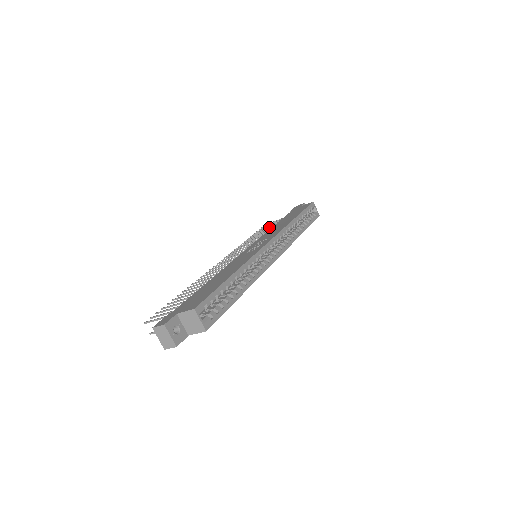
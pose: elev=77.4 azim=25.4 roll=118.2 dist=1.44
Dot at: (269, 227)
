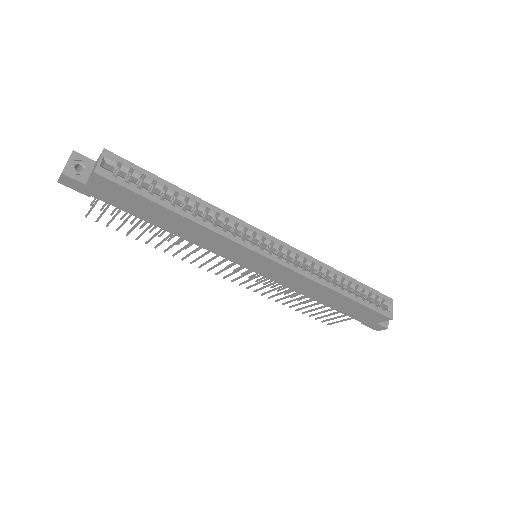
Dot at: occluded
